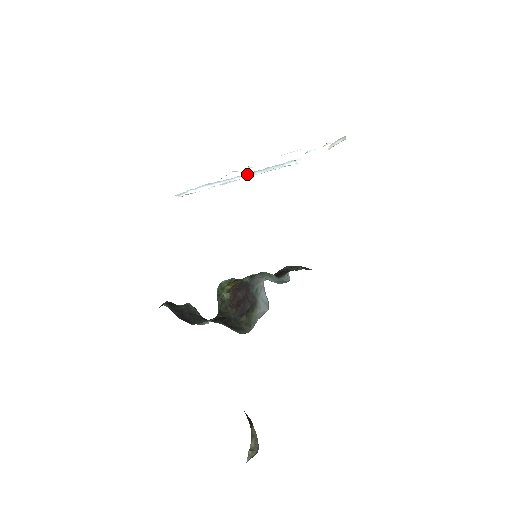
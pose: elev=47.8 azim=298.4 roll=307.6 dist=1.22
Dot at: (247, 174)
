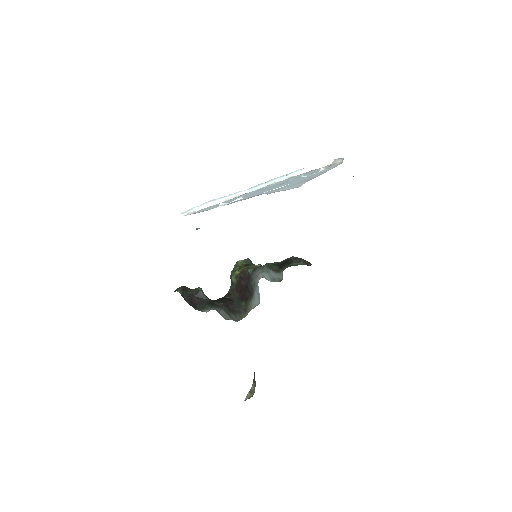
Dot at: (250, 188)
